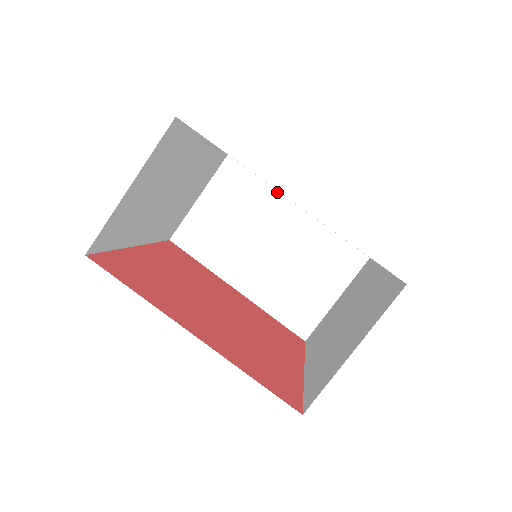
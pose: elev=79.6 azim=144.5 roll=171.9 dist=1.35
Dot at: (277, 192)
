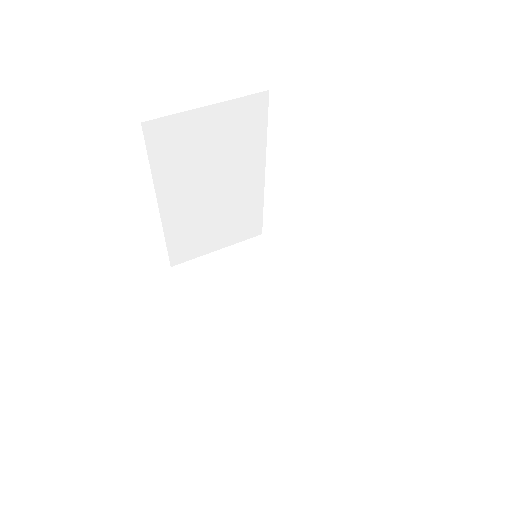
Dot at: (288, 275)
